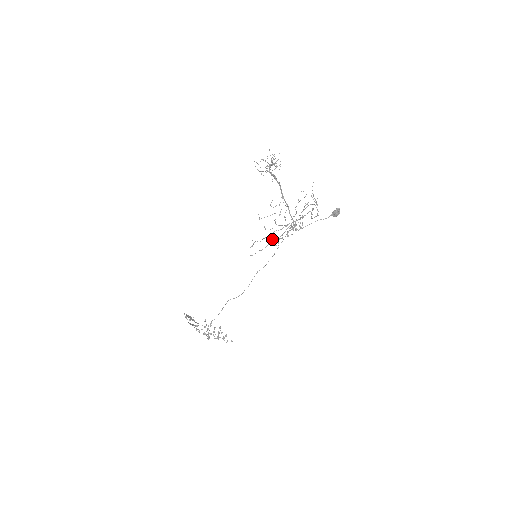
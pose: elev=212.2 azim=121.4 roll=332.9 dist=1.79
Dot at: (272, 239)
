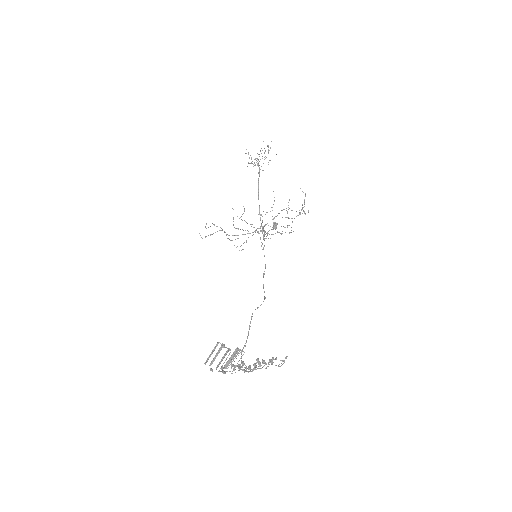
Dot at: (292, 221)
